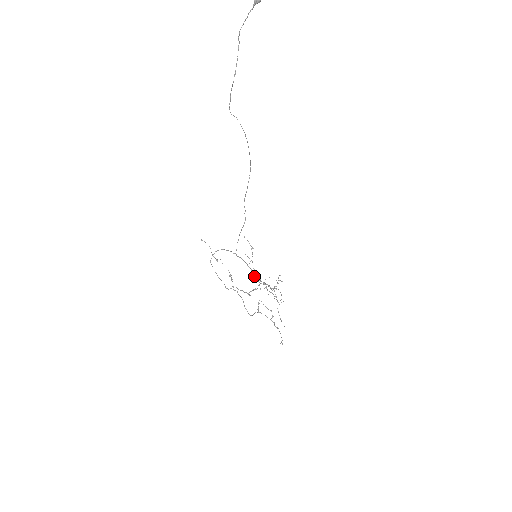
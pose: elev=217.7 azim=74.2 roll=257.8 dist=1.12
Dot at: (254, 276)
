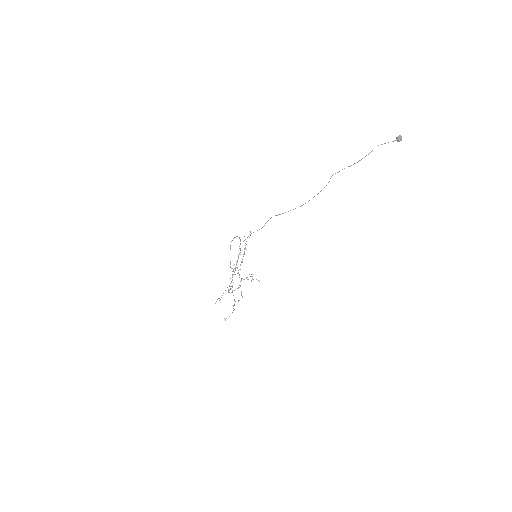
Dot at: occluded
